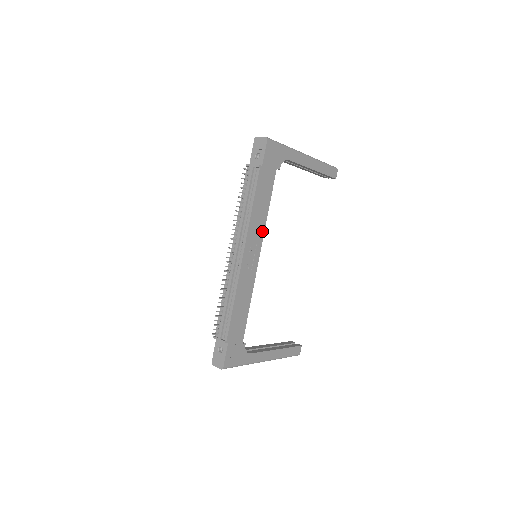
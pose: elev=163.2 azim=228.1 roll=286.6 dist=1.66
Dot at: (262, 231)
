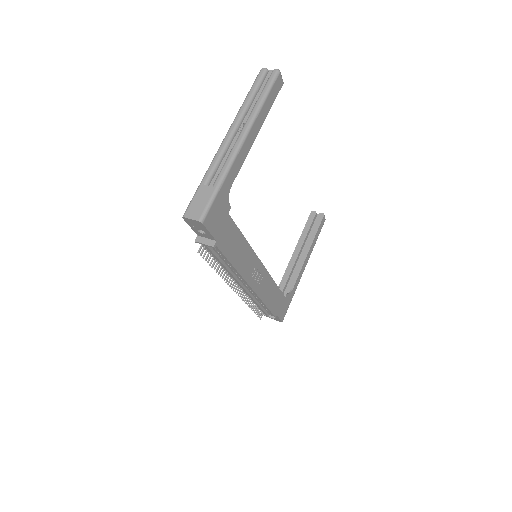
Dot at: (252, 254)
